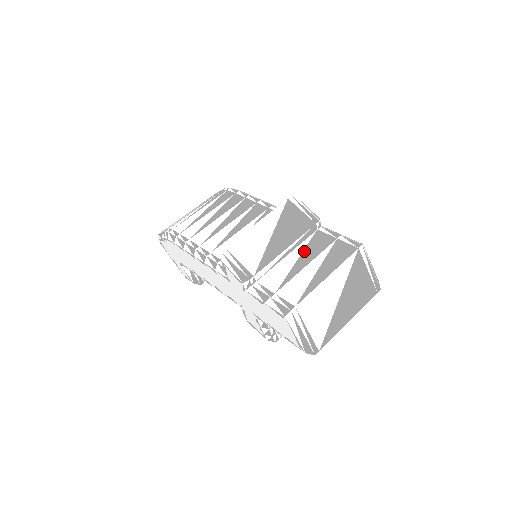
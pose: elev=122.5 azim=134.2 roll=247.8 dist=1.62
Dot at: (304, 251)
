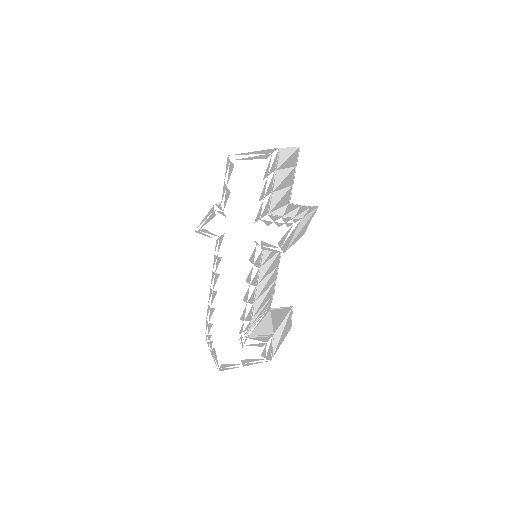
Dot at: occluded
